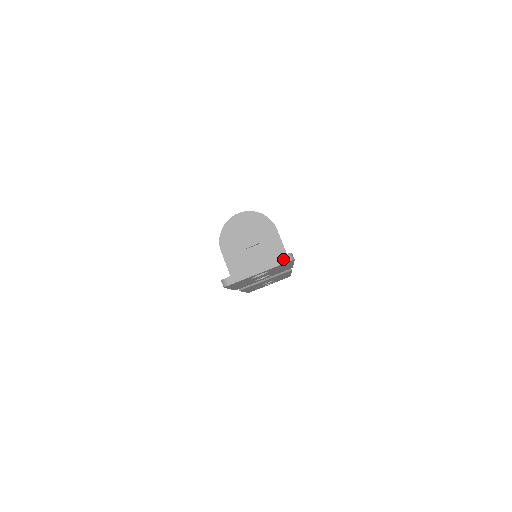
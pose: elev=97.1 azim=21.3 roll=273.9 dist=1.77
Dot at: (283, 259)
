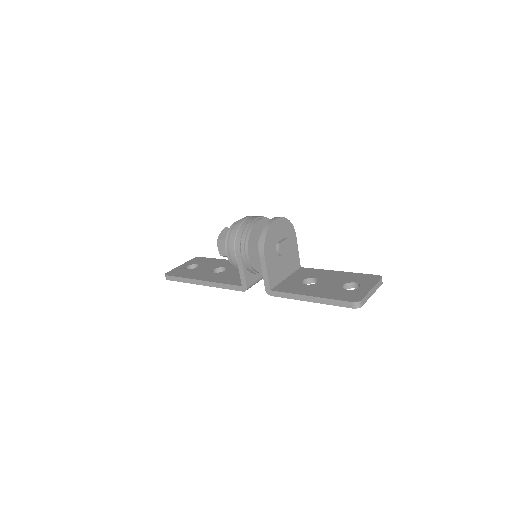
Dot at: (381, 282)
